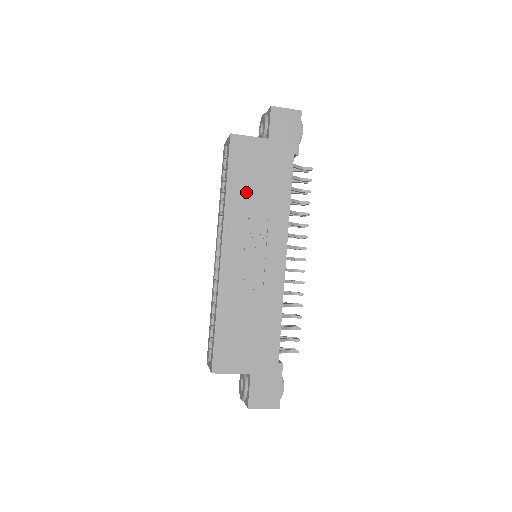
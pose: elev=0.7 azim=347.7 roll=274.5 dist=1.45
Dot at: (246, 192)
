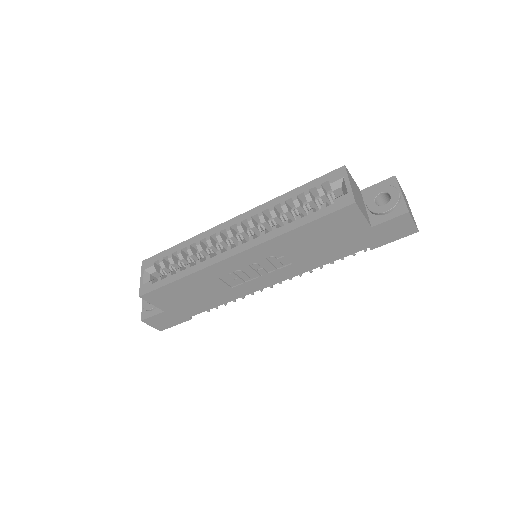
Dot at: (305, 241)
